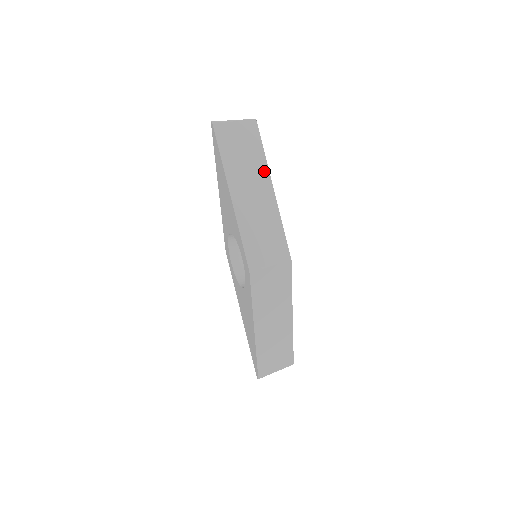
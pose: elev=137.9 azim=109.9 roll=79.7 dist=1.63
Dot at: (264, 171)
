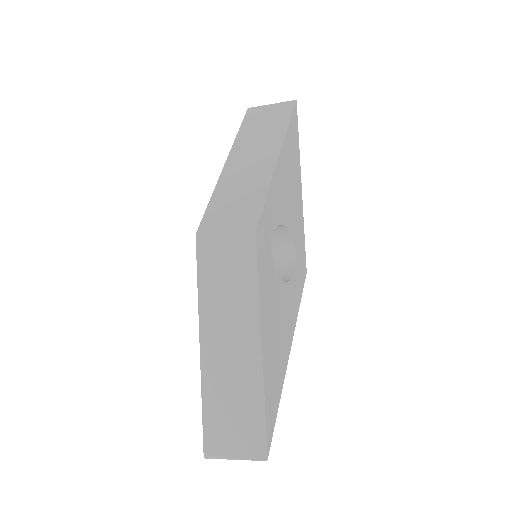
Dot at: (278, 141)
